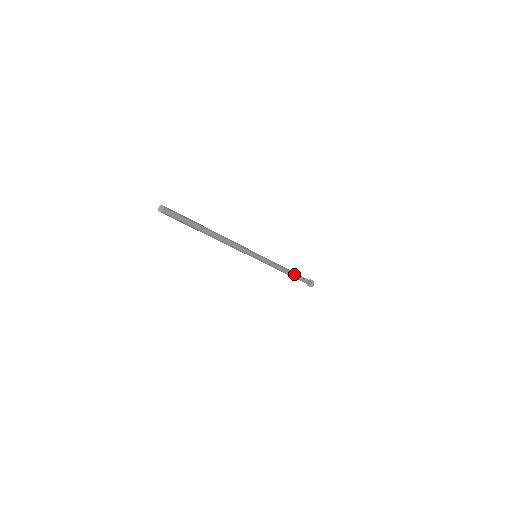
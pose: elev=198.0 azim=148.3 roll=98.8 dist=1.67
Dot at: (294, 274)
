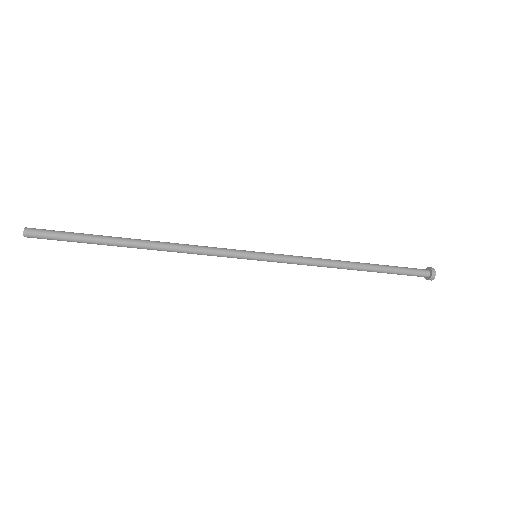
Dot at: (368, 270)
